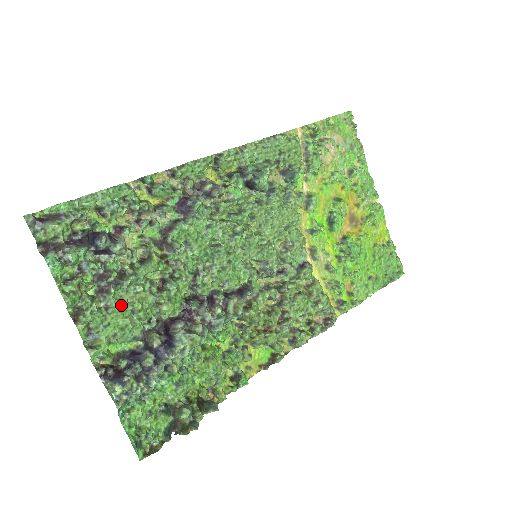
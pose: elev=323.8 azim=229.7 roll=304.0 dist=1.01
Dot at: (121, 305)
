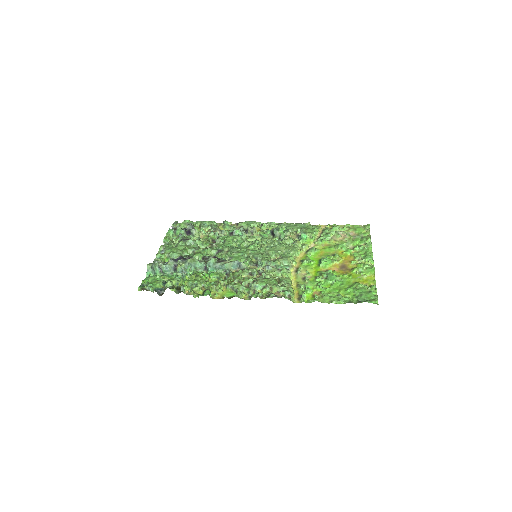
Dot at: (181, 248)
